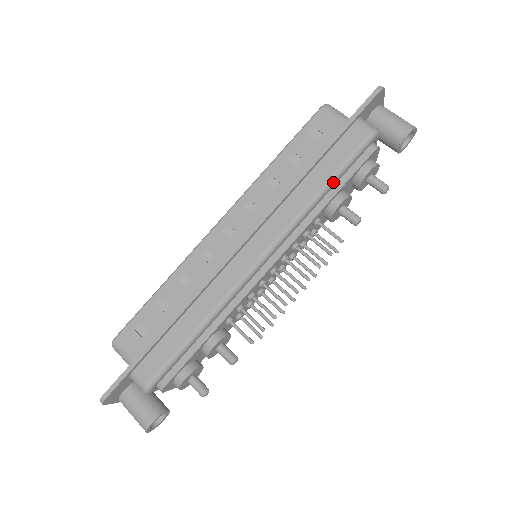
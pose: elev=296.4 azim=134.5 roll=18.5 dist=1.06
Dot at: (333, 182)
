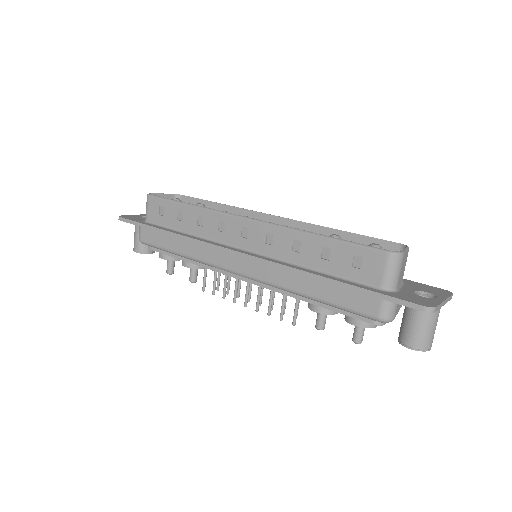
Dot at: (320, 302)
